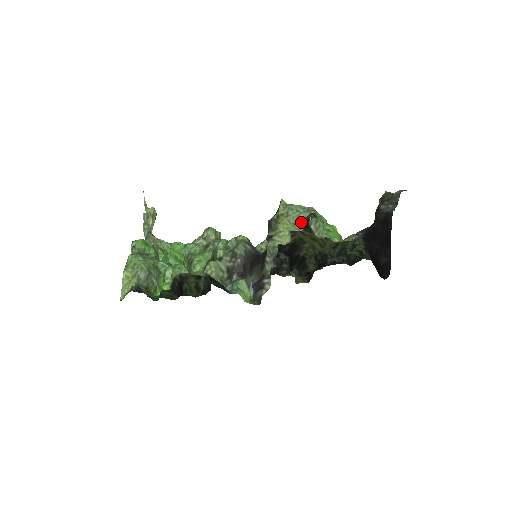
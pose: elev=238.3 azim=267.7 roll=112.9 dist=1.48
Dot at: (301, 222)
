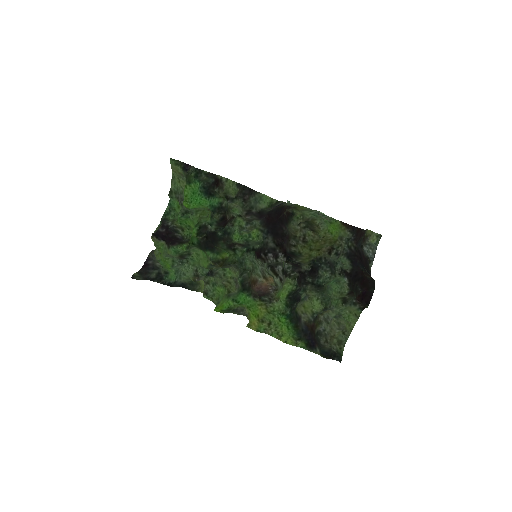
Dot at: (313, 210)
